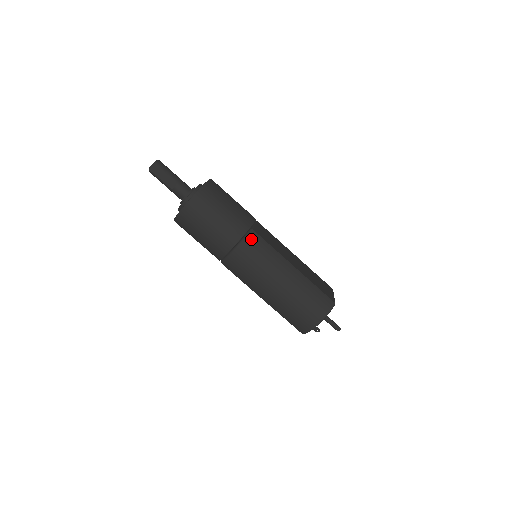
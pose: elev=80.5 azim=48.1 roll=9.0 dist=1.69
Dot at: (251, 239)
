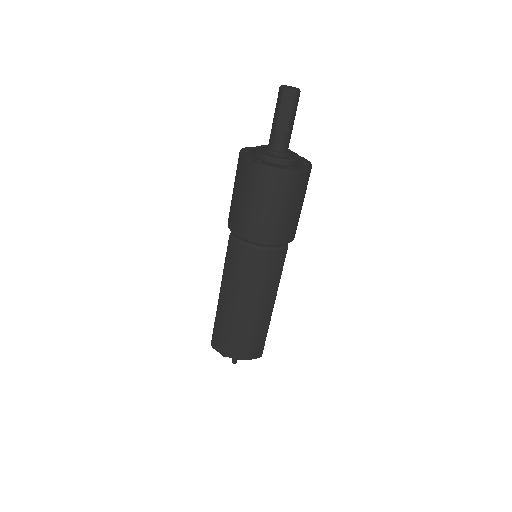
Dot at: (278, 255)
